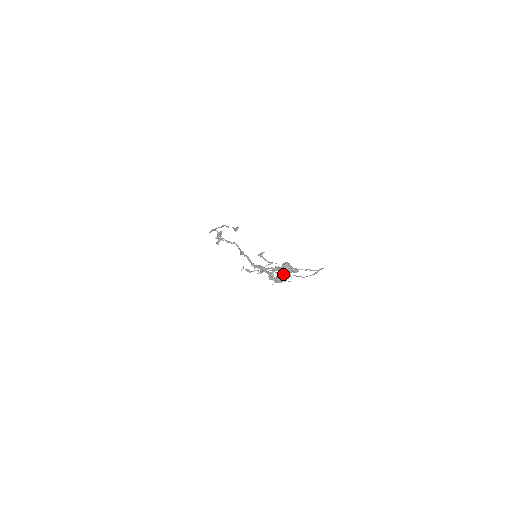
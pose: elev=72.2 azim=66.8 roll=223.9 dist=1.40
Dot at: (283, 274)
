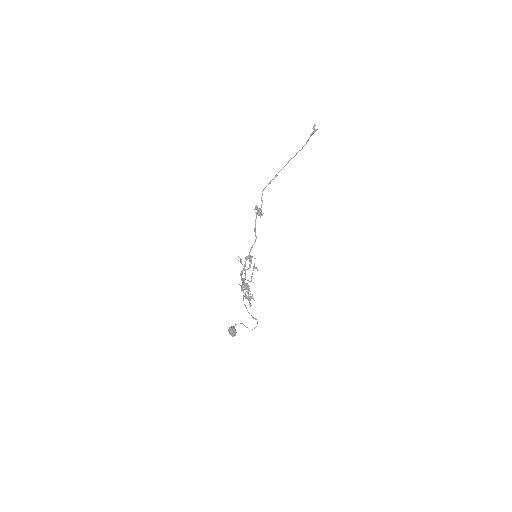
Dot at: (230, 330)
